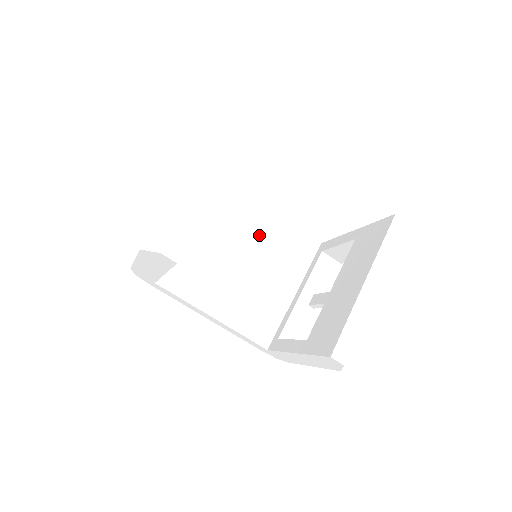
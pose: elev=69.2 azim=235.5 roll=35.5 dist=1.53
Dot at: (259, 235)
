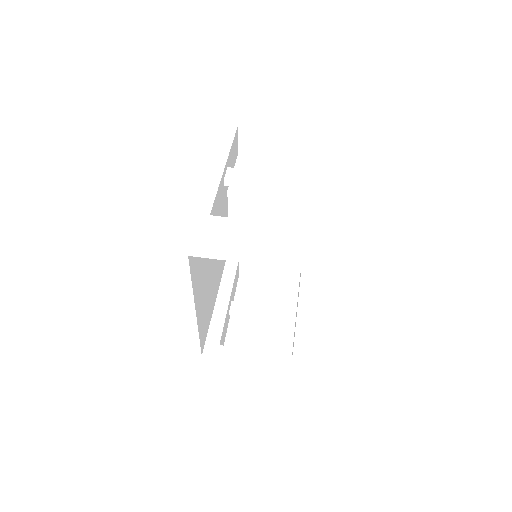
Dot at: occluded
